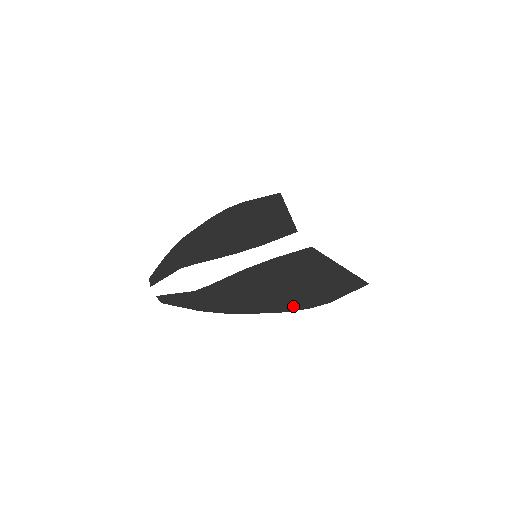
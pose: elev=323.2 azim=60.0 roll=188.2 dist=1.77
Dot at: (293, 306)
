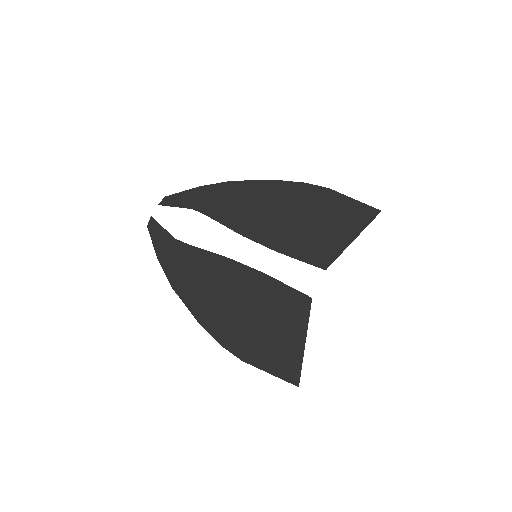
Dot at: (214, 329)
